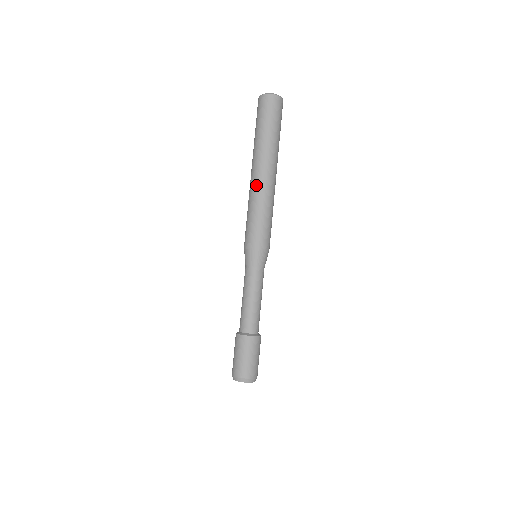
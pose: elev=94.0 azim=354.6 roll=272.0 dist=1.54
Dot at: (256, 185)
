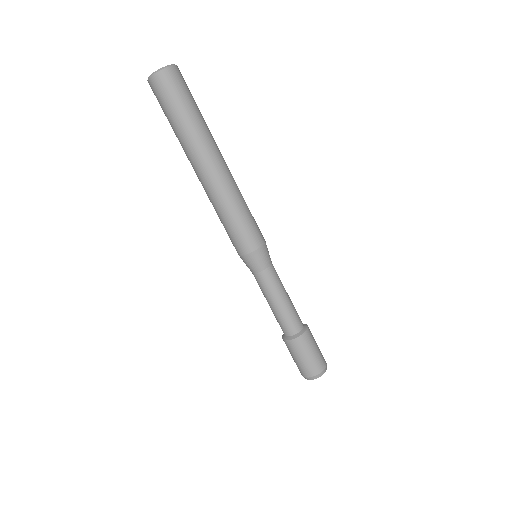
Dot at: (208, 189)
